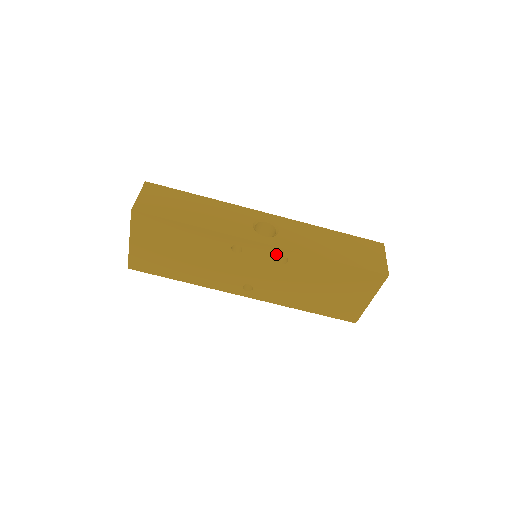
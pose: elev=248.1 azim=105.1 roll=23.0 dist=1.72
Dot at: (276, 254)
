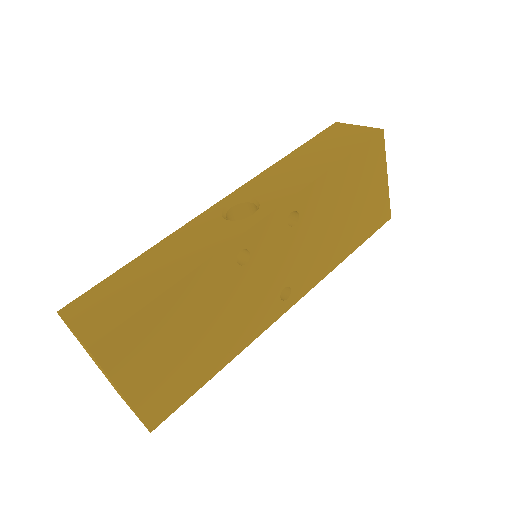
Dot at: (283, 218)
